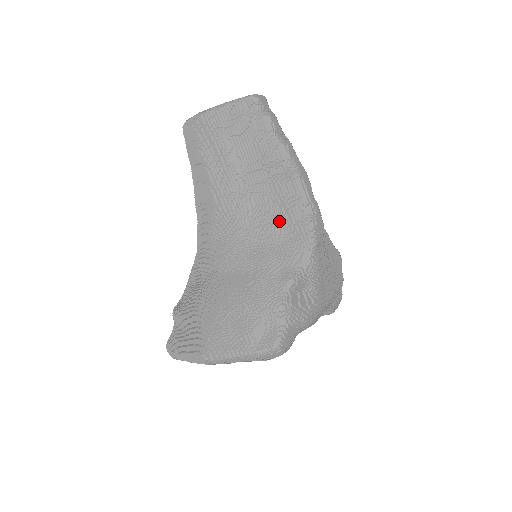
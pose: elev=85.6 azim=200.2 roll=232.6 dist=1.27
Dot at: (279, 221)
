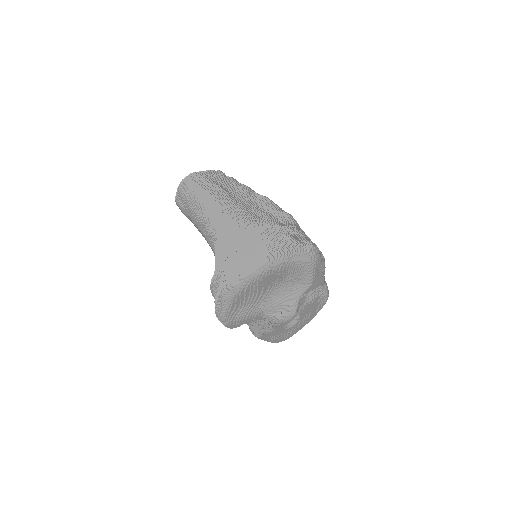
Dot at: (268, 214)
